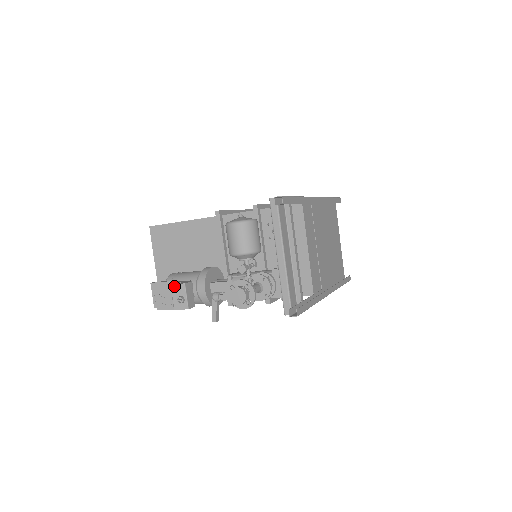
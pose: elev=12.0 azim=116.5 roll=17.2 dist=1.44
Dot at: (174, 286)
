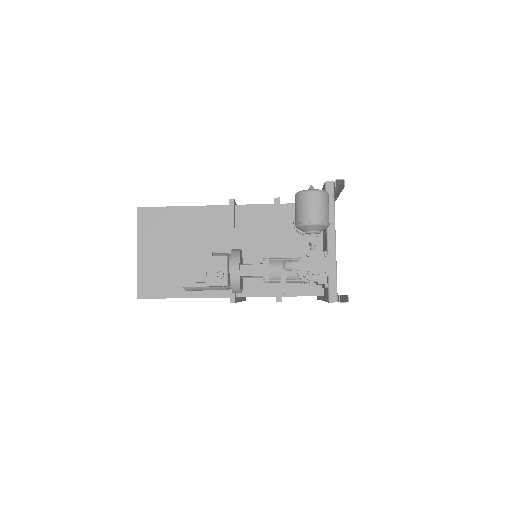
Dot at: (213, 258)
